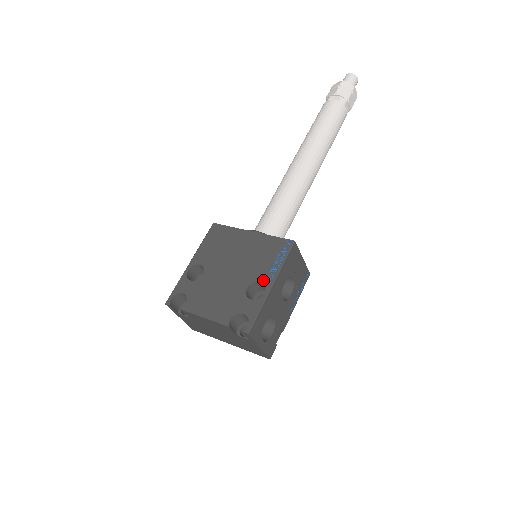
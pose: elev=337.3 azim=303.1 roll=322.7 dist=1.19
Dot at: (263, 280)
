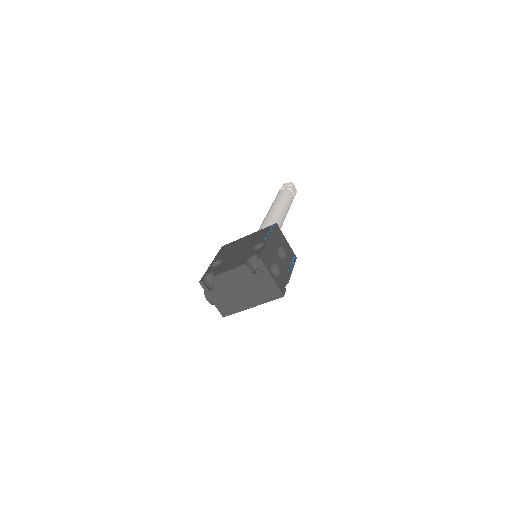
Dot at: (262, 241)
